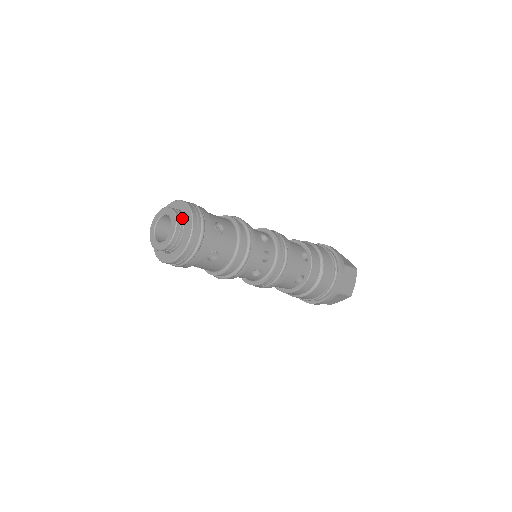
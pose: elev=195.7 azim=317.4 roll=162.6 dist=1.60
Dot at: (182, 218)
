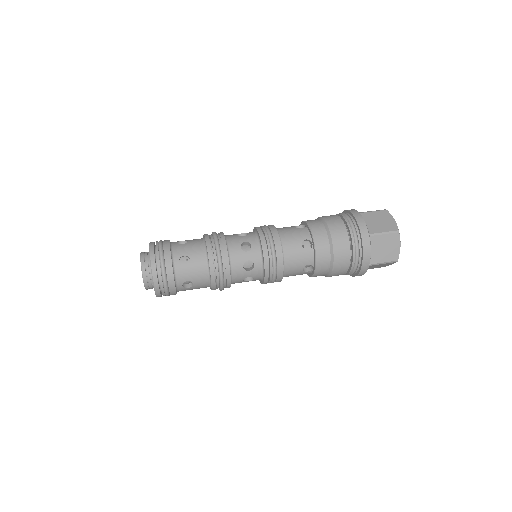
Dot at: (148, 264)
